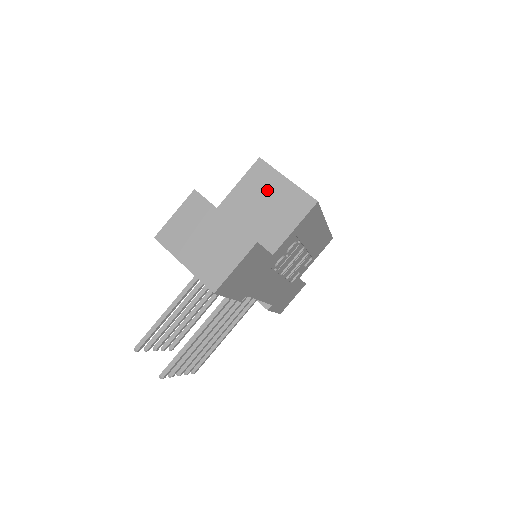
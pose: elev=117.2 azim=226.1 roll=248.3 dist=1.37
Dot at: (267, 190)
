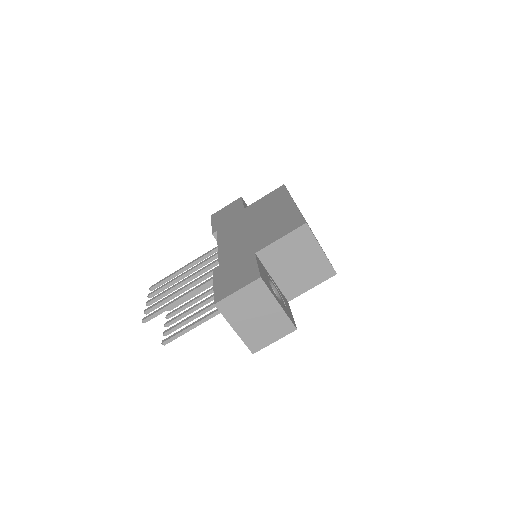
Dot at: (302, 253)
